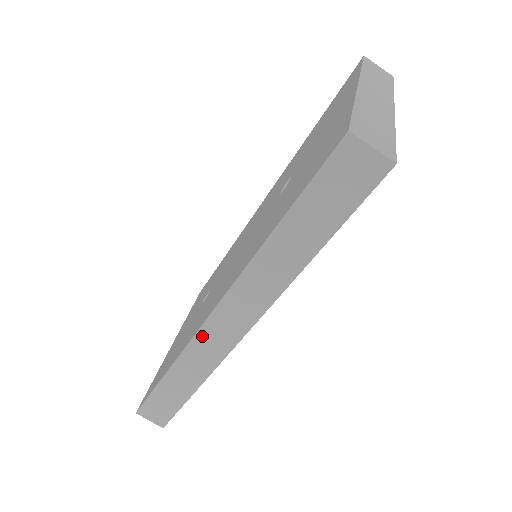
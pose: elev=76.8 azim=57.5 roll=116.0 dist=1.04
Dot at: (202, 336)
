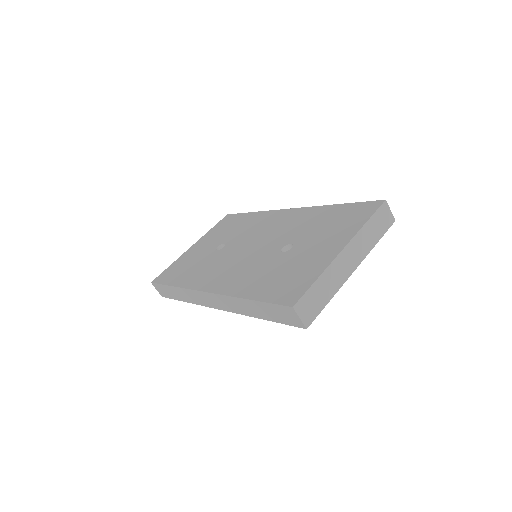
Dot at: (198, 293)
